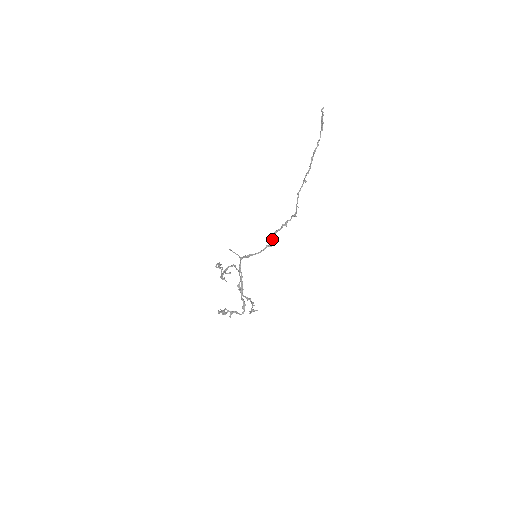
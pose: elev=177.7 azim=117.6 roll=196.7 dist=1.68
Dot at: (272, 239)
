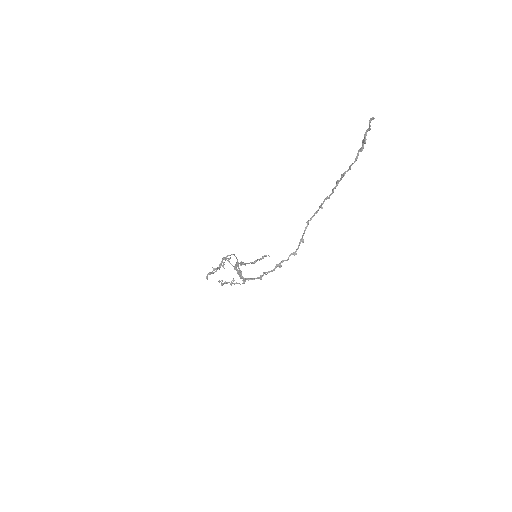
Dot at: (263, 274)
